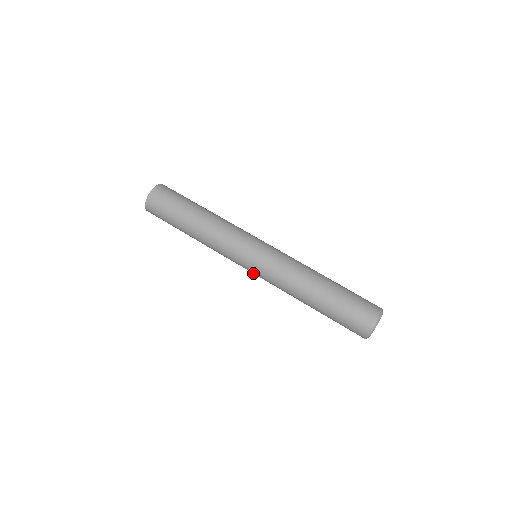
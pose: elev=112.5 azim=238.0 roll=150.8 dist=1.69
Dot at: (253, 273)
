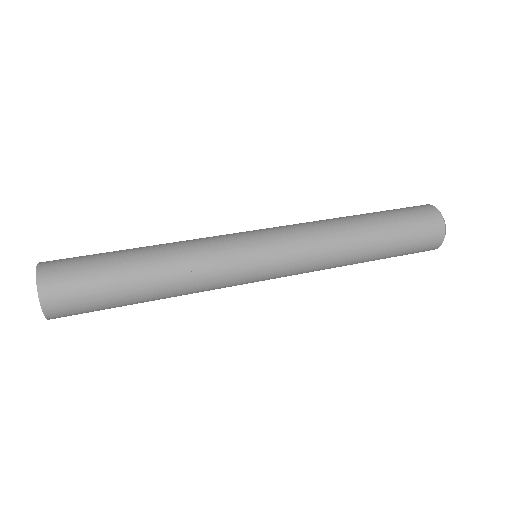
Dot at: (274, 260)
